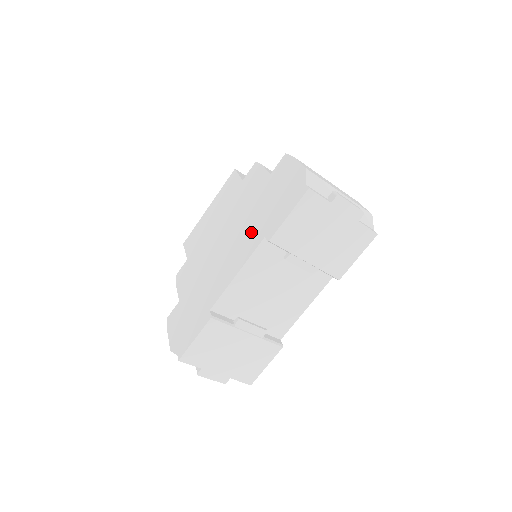
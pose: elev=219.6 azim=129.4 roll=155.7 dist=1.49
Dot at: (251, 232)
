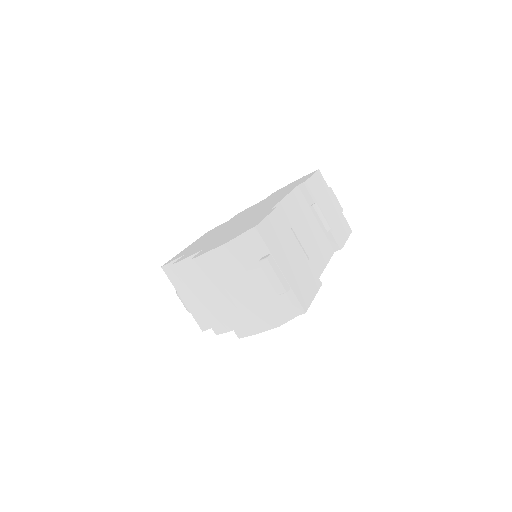
Dot at: occluded
